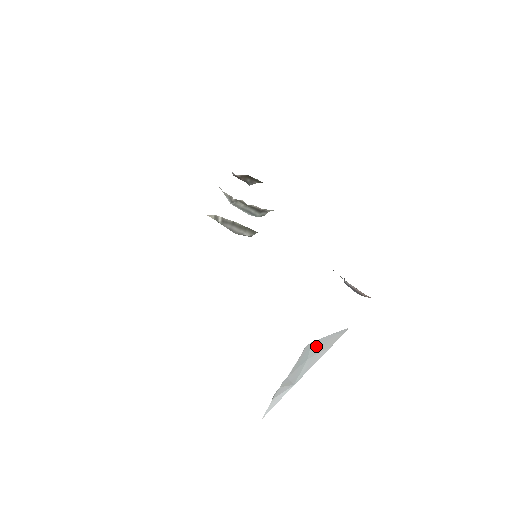
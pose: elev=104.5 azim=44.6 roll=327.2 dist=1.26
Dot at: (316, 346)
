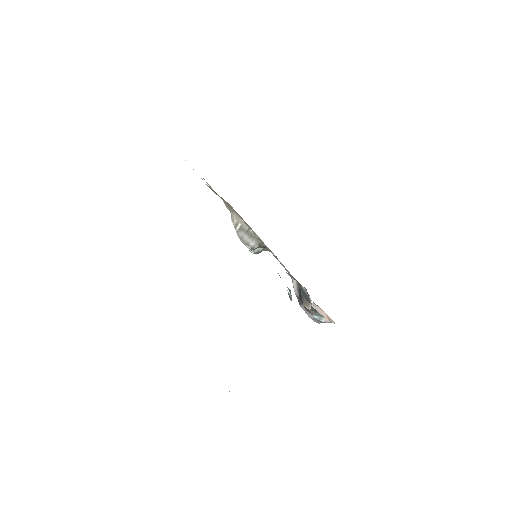
Dot at: occluded
